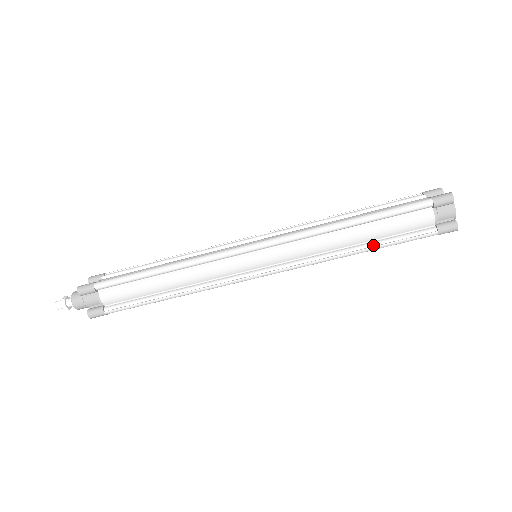
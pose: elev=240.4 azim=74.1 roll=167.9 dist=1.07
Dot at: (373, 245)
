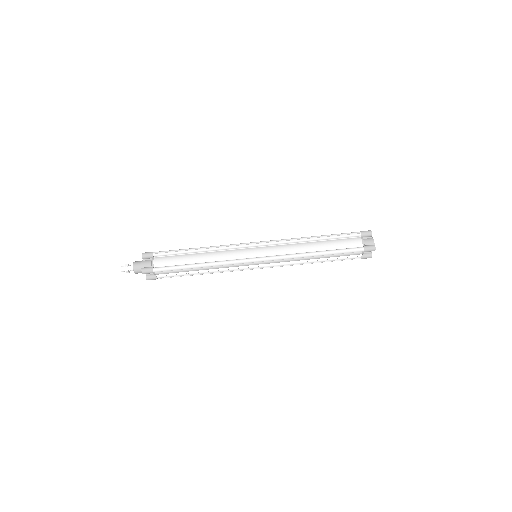
Dot at: (327, 251)
